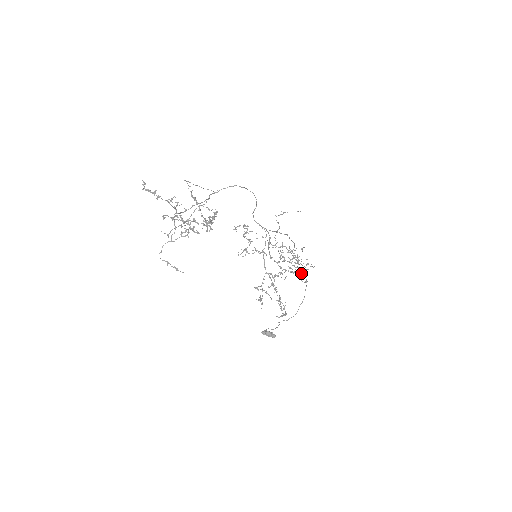
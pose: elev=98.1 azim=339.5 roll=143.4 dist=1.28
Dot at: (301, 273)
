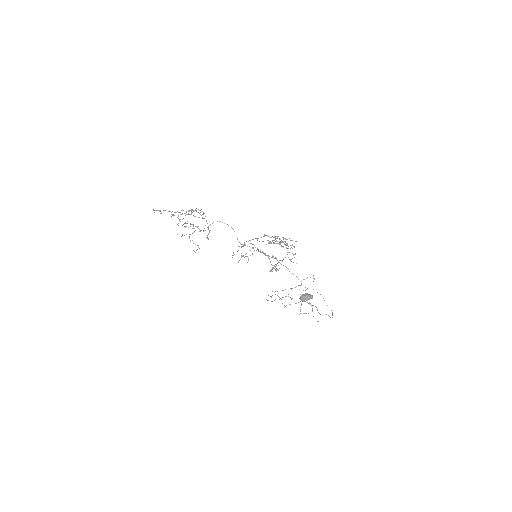
Dot at: (289, 238)
